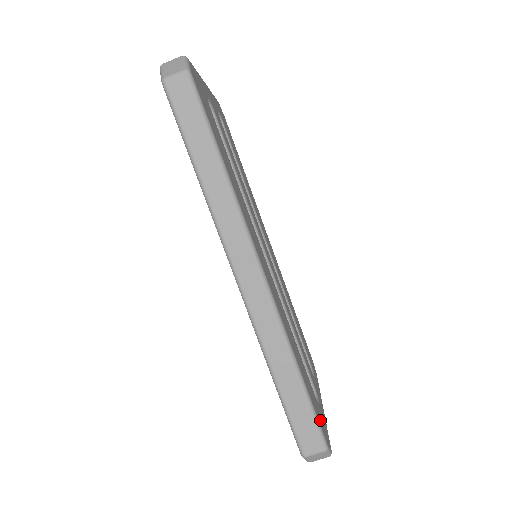
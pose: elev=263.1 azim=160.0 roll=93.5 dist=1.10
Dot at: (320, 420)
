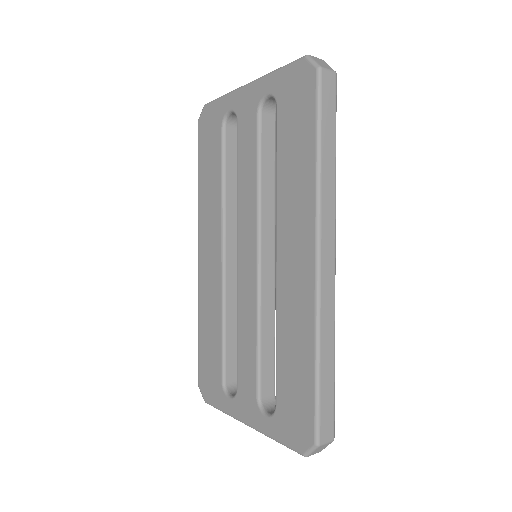
Dot at: occluded
